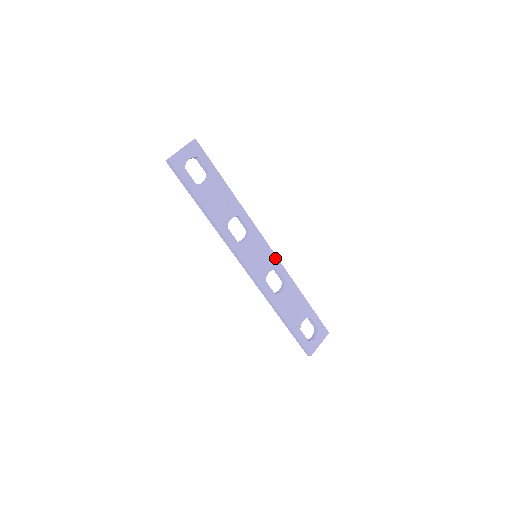
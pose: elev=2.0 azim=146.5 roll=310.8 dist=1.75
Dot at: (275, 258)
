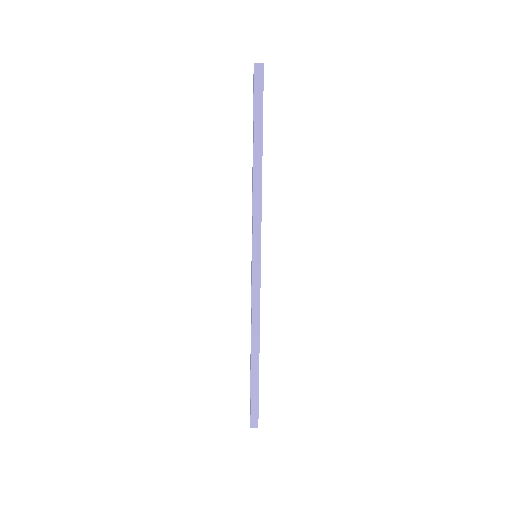
Dot at: occluded
